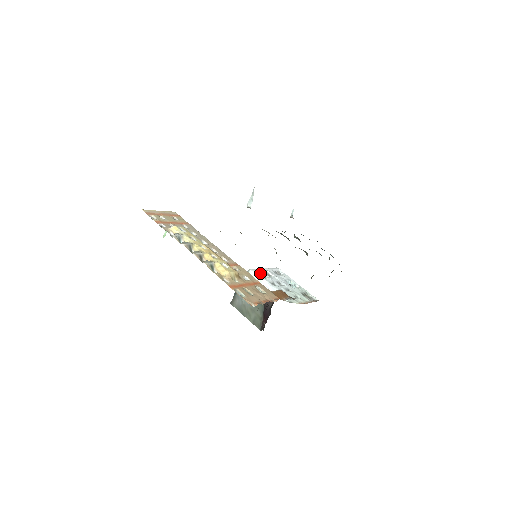
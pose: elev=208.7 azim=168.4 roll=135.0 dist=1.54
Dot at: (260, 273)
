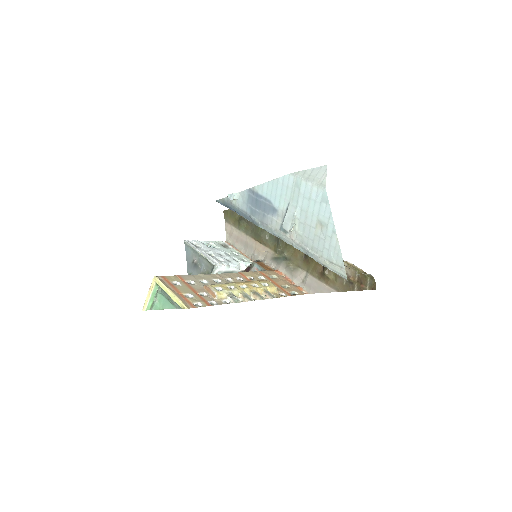
Dot at: (218, 261)
